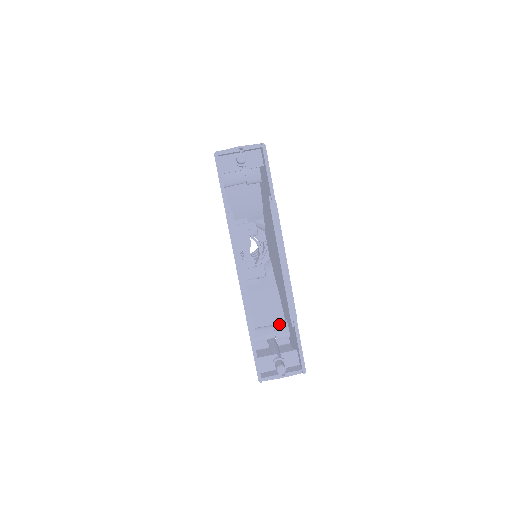
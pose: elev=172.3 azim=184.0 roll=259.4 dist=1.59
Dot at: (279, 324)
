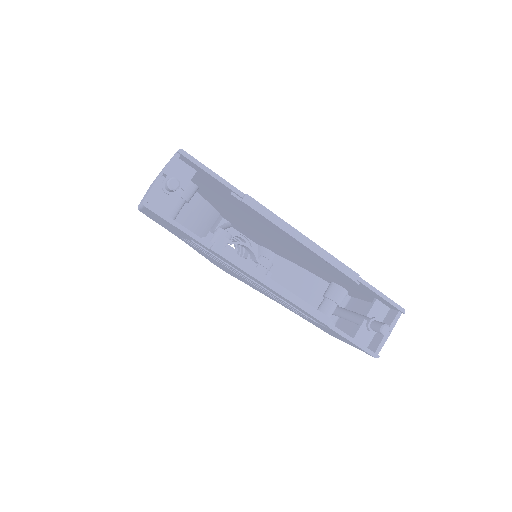
Dot at: (330, 291)
